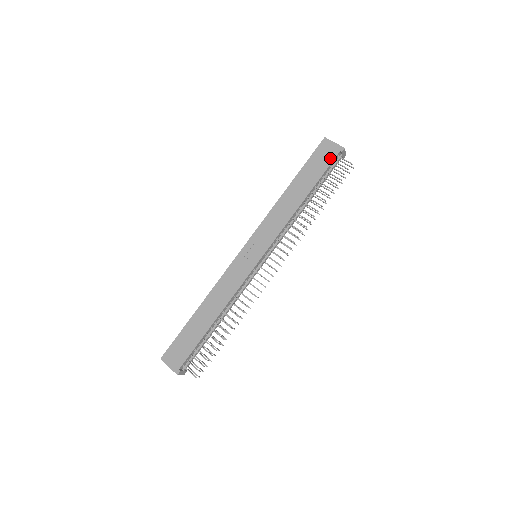
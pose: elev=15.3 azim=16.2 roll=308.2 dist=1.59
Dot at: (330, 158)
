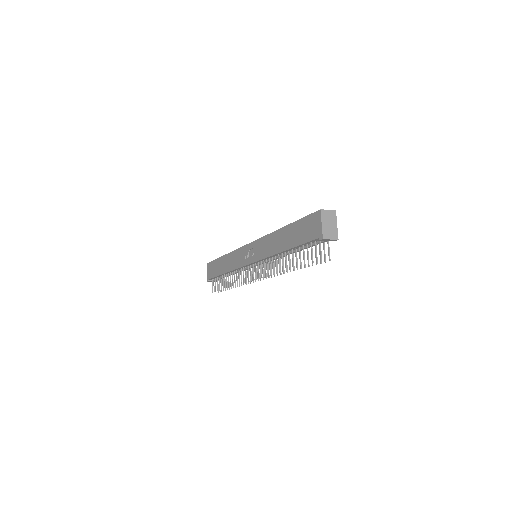
Dot at: (311, 236)
